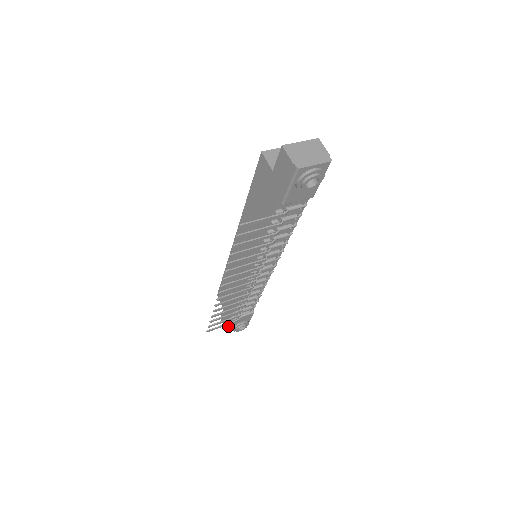
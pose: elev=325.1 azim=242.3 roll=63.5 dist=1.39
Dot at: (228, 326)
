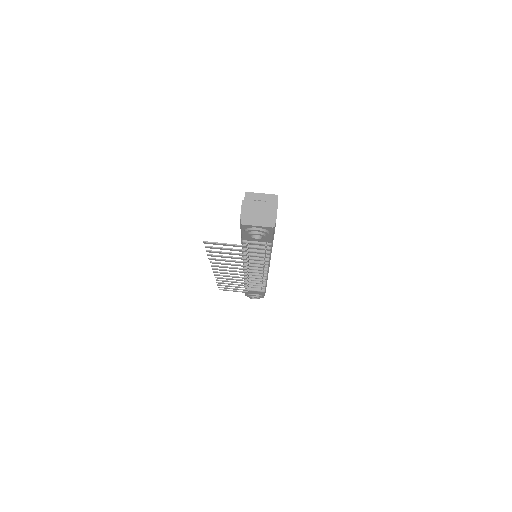
Dot at: occluded
